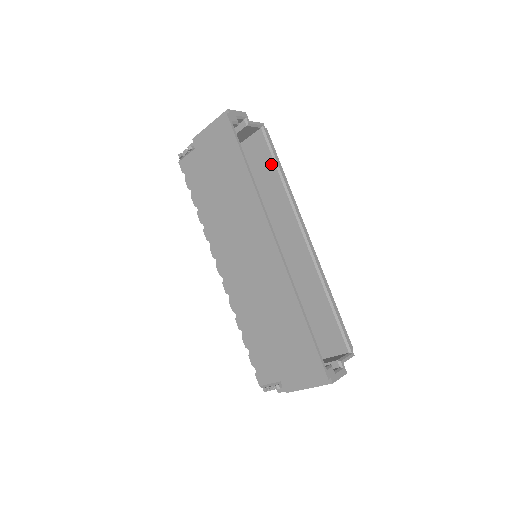
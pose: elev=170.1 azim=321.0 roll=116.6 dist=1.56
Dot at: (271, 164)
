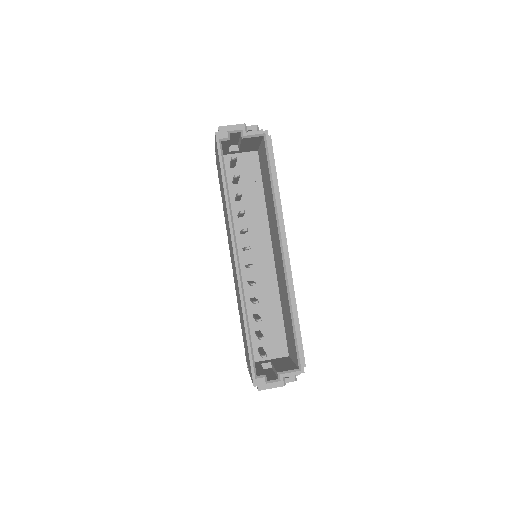
Dot at: (269, 174)
